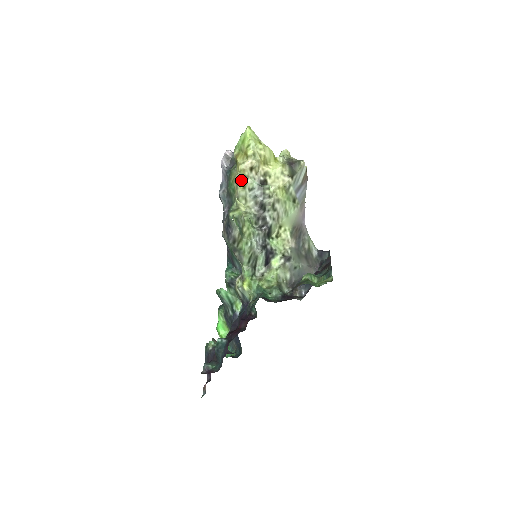
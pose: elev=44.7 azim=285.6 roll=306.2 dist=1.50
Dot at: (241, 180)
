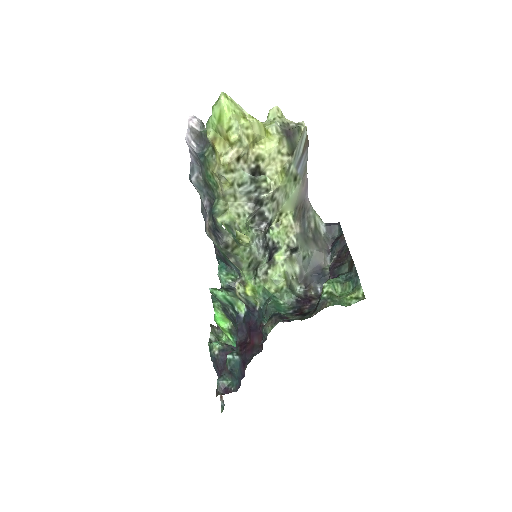
Dot at: (226, 177)
